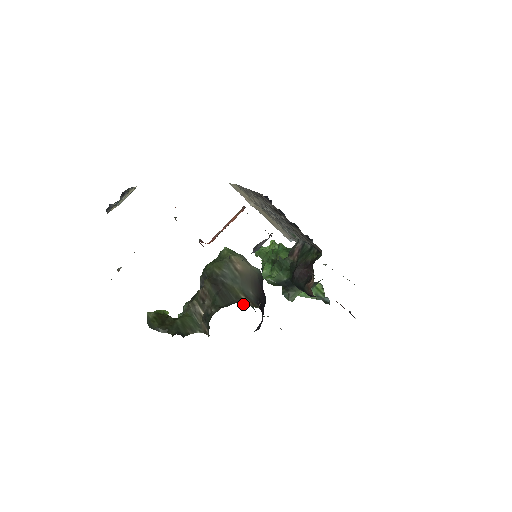
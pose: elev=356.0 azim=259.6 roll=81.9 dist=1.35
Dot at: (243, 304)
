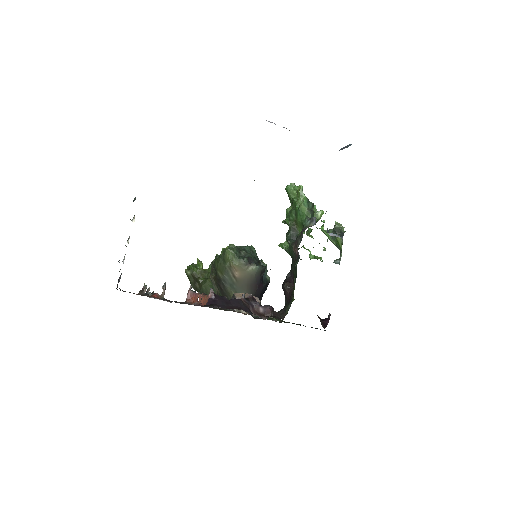
Dot at: (235, 310)
